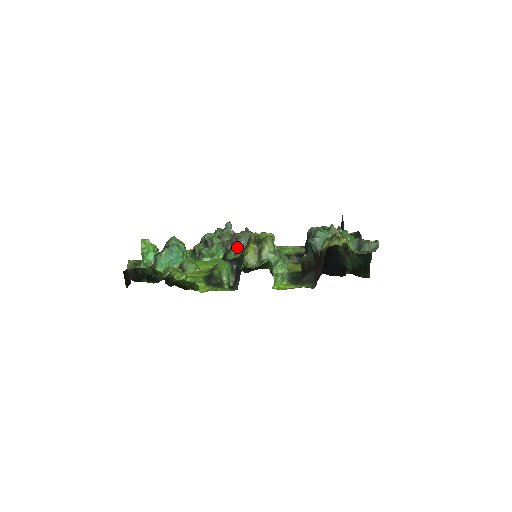
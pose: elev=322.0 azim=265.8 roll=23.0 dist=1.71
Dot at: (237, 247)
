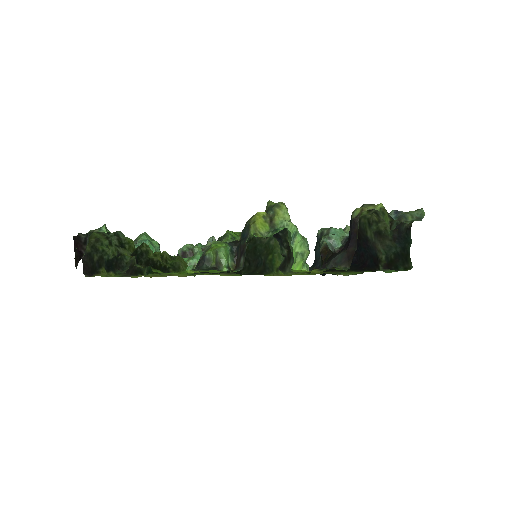
Dot at: (234, 232)
